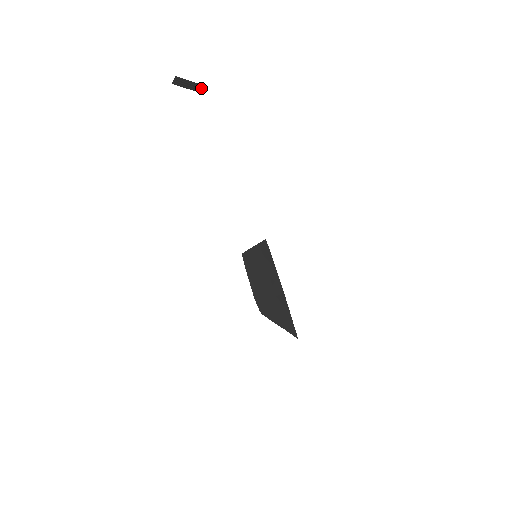
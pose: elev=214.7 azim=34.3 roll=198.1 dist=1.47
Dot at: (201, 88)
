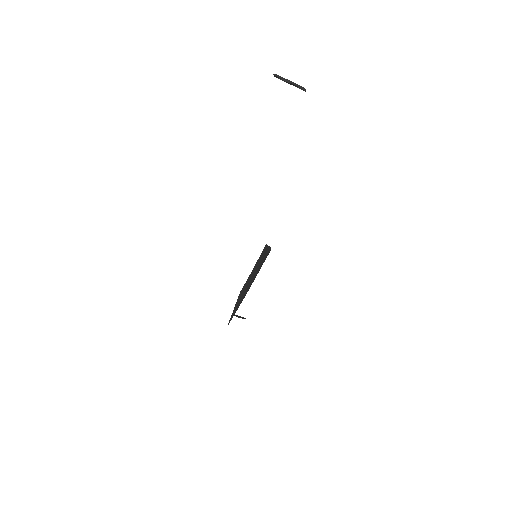
Dot at: (301, 88)
